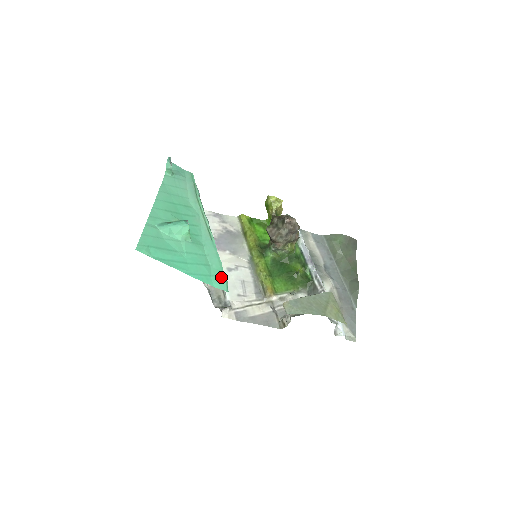
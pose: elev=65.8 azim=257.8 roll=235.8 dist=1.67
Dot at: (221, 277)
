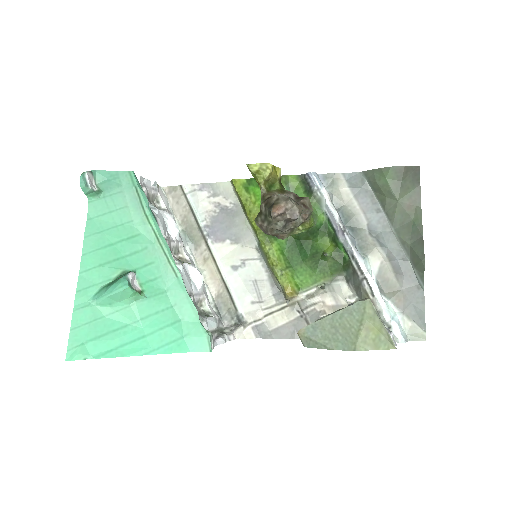
Dot at: (198, 332)
